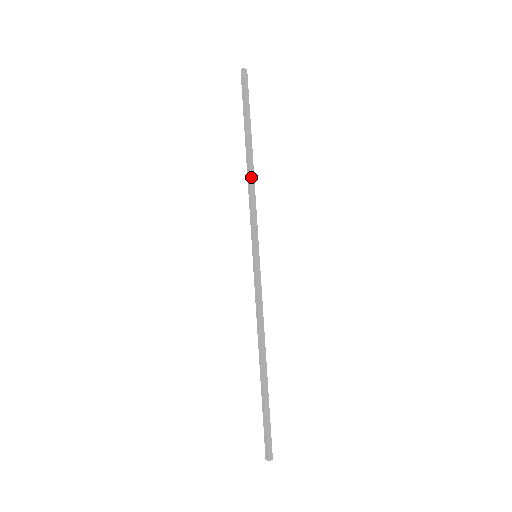
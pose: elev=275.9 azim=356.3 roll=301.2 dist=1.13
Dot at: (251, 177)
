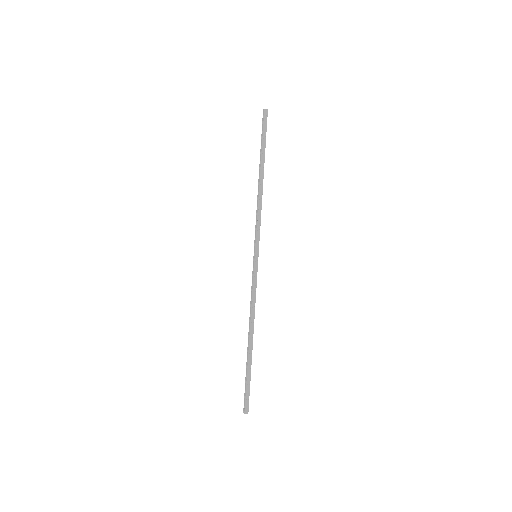
Dot at: (260, 194)
